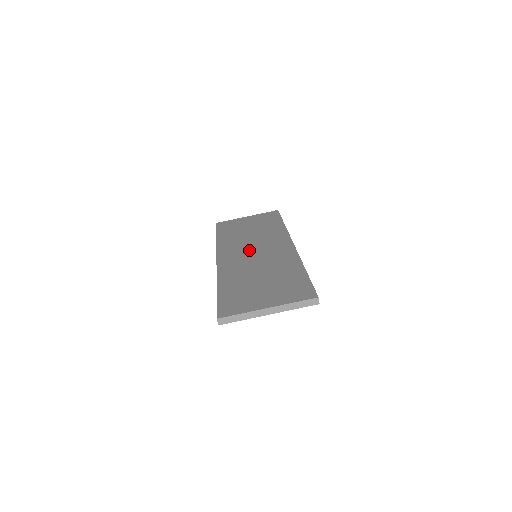
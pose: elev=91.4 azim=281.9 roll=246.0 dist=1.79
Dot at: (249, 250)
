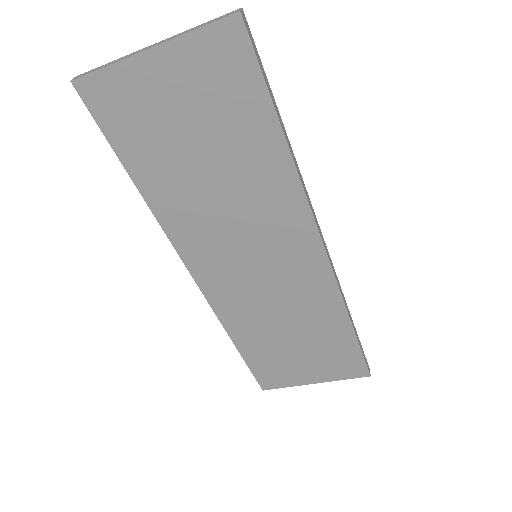
Dot at: (243, 260)
